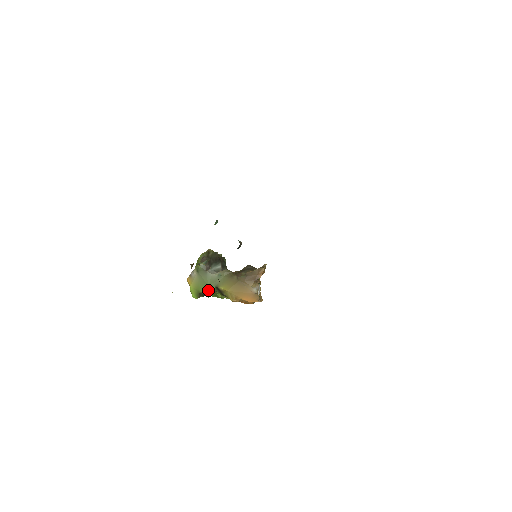
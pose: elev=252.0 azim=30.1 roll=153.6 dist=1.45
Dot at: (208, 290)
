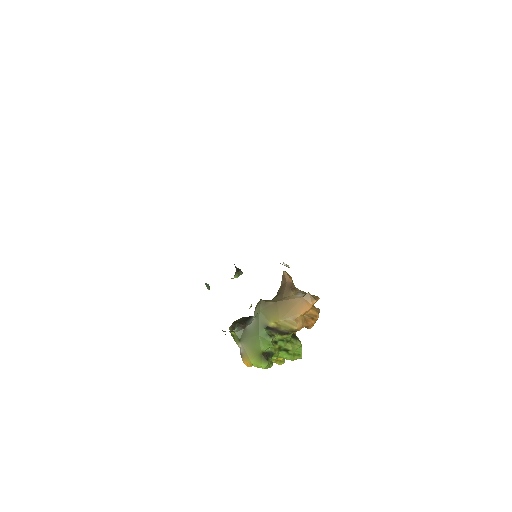
Dot at: (263, 339)
